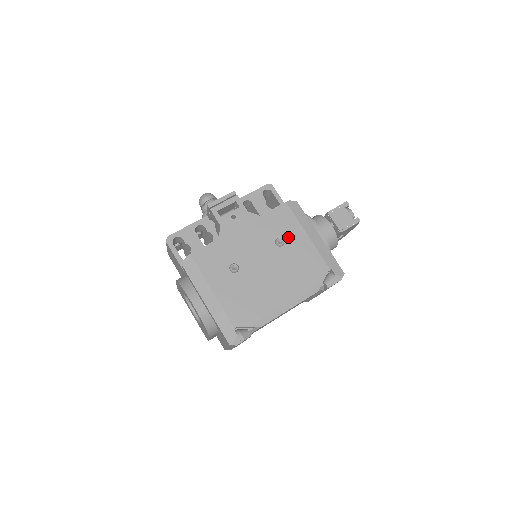
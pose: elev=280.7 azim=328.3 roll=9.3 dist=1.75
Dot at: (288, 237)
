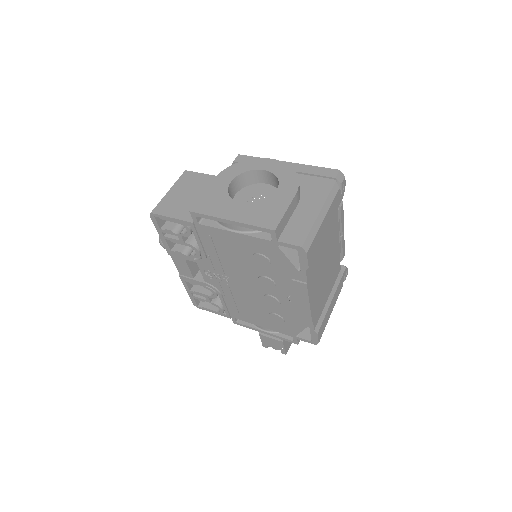
Dot at: occluded
